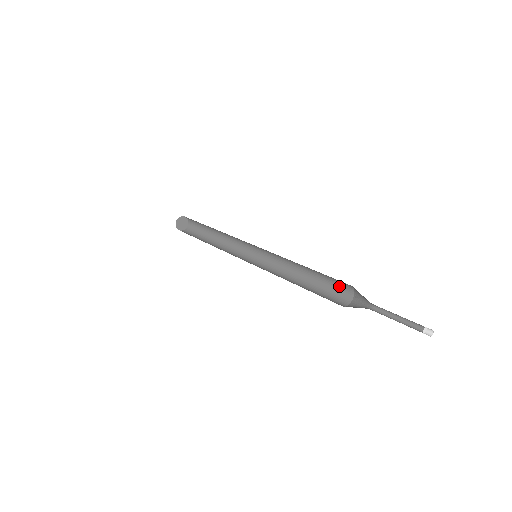
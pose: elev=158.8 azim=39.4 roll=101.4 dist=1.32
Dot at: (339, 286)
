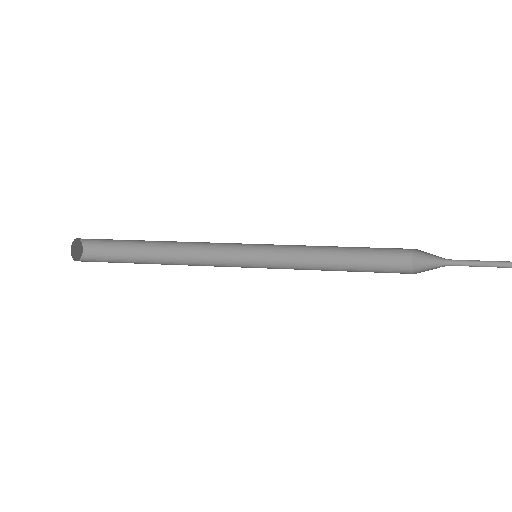
Dot at: (390, 262)
